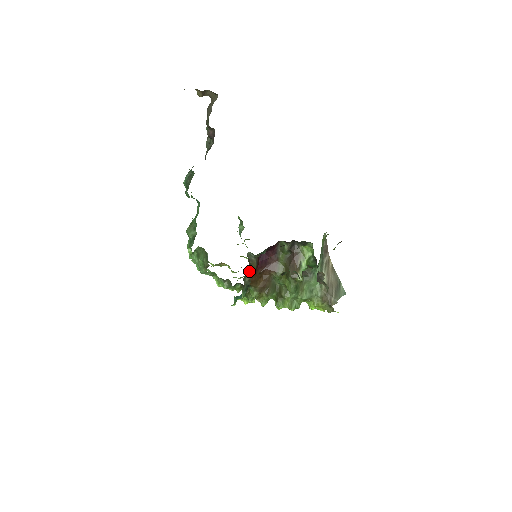
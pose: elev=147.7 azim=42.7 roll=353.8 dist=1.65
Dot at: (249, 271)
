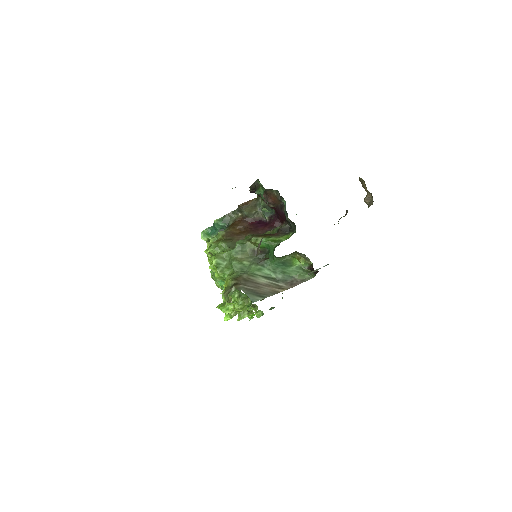
Dot at: occluded
